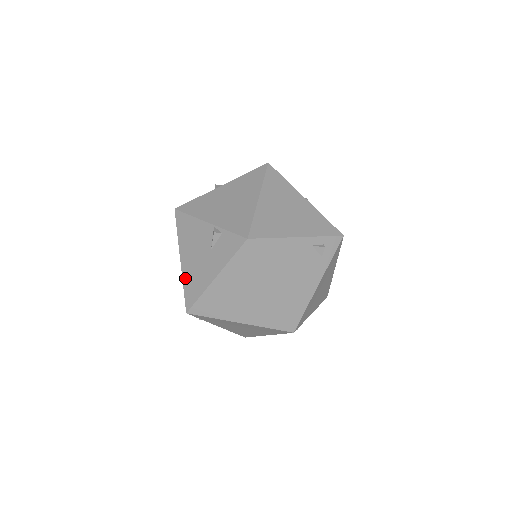
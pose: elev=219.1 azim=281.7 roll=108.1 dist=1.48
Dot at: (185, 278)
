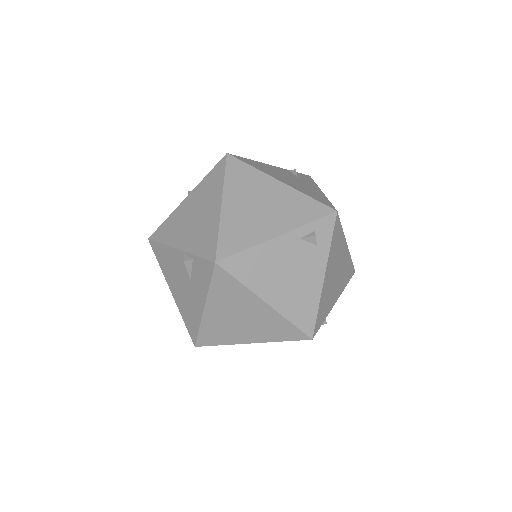
Dot at: (181, 311)
